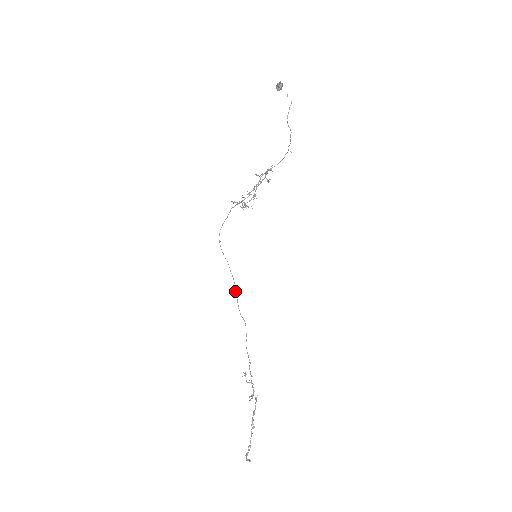
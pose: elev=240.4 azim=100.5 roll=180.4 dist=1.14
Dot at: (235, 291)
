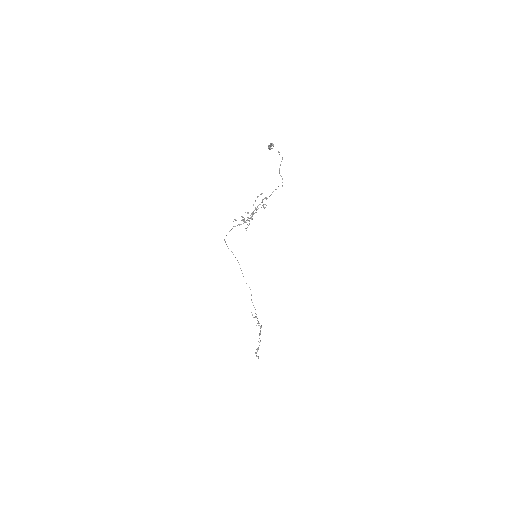
Dot at: (241, 270)
